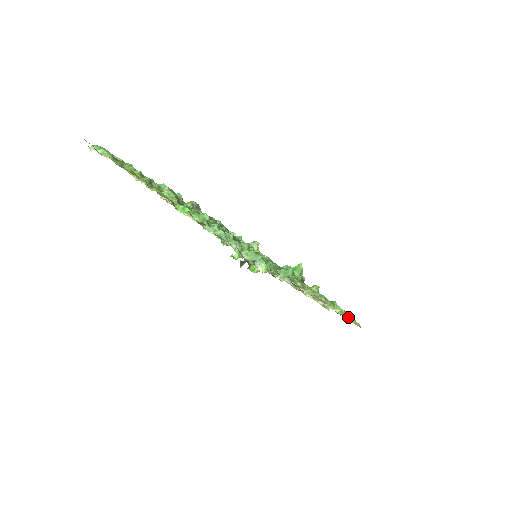
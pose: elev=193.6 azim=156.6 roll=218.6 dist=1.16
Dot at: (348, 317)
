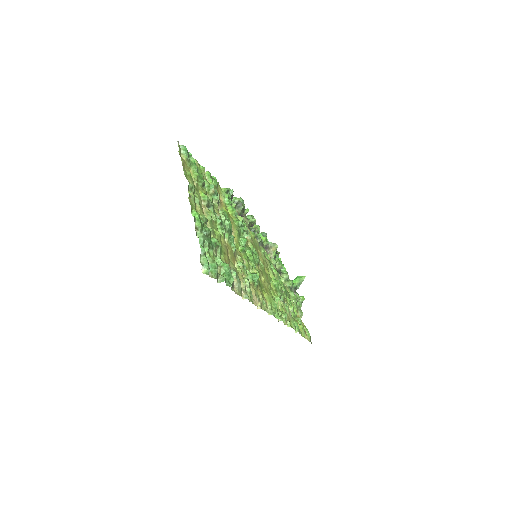
Dot at: (296, 329)
